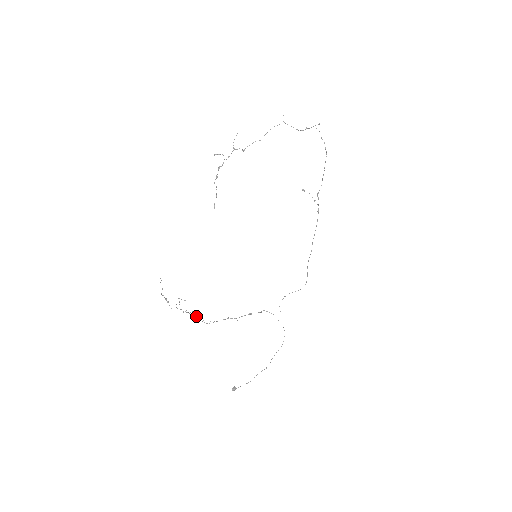
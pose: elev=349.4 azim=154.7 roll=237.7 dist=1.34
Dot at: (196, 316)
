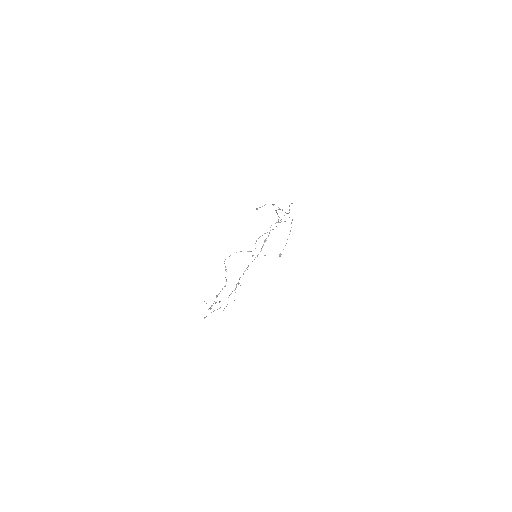
Dot at: occluded
